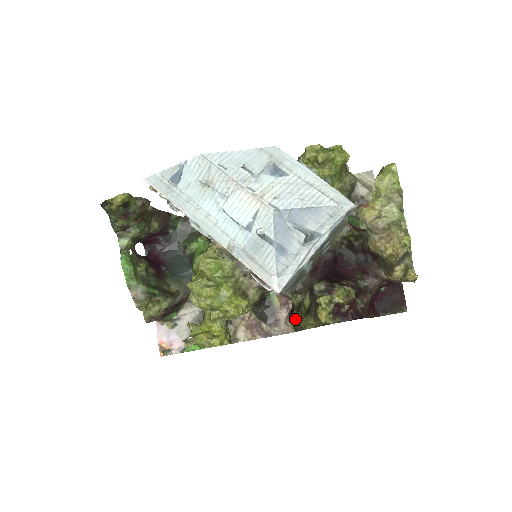
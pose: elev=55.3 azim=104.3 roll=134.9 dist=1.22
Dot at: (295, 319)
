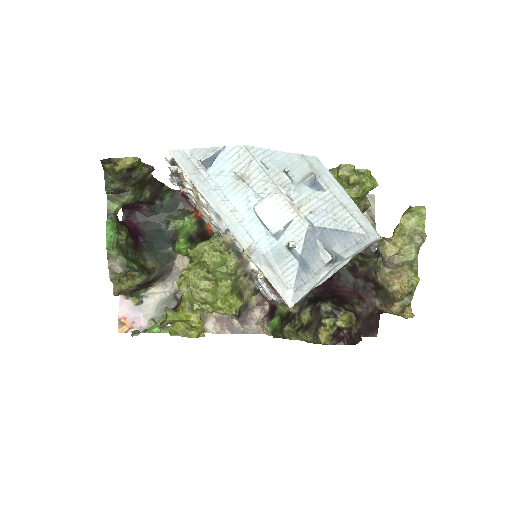
Dot at: (285, 329)
